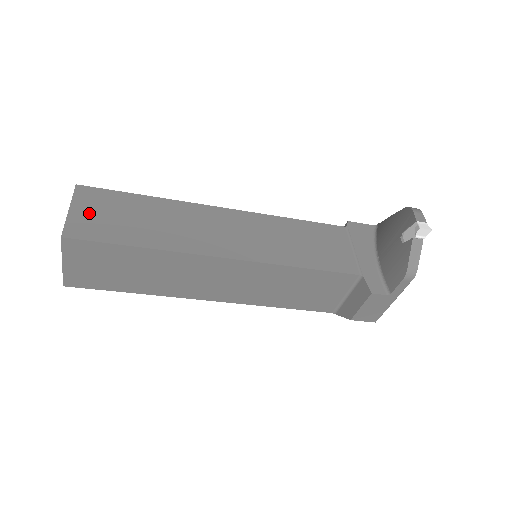
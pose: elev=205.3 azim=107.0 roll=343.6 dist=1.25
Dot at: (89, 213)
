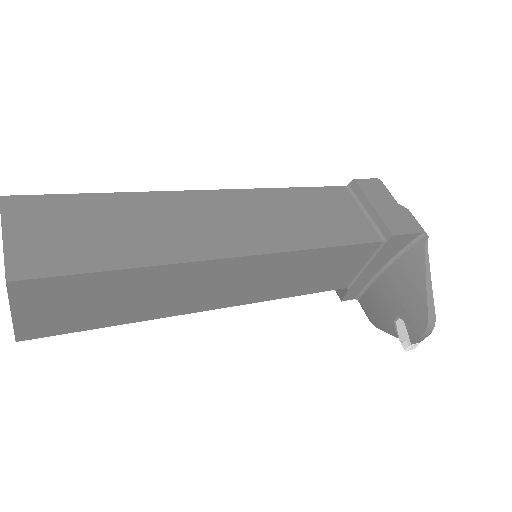
Dot at: (42, 312)
